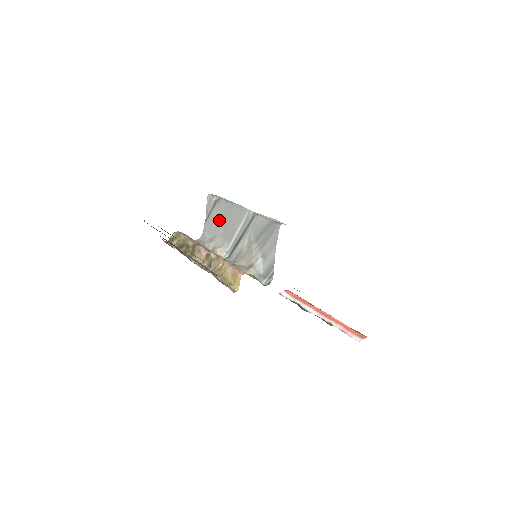
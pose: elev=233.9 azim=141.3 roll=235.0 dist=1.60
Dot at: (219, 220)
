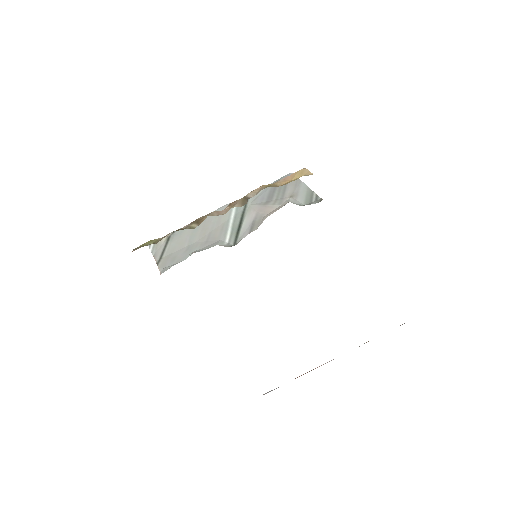
Dot at: (187, 242)
